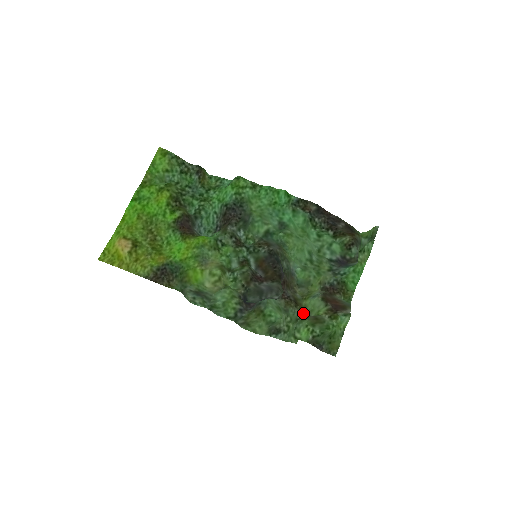
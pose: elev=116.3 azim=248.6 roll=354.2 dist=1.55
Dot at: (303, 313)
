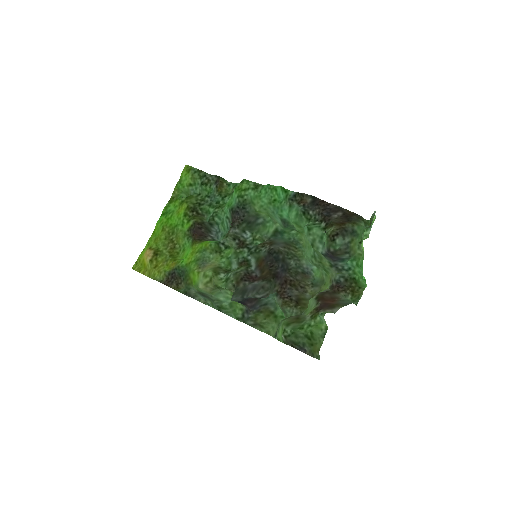
Dot at: occluded
